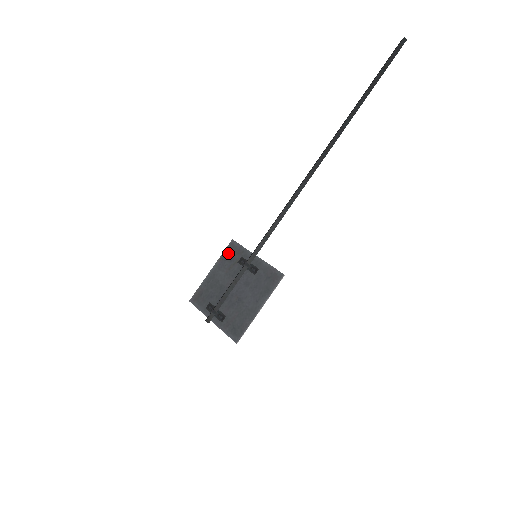
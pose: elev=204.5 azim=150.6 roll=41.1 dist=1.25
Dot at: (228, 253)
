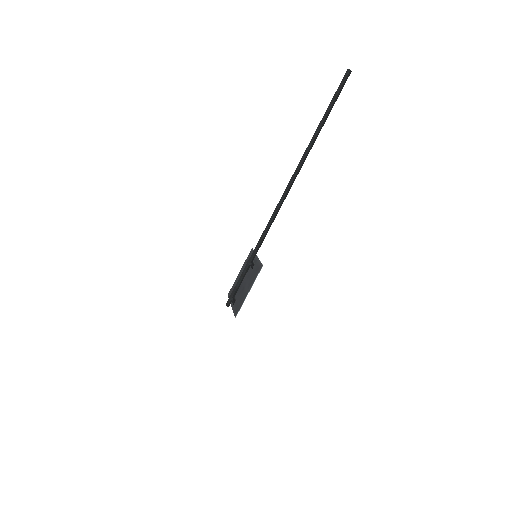
Dot at: (248, 258)
